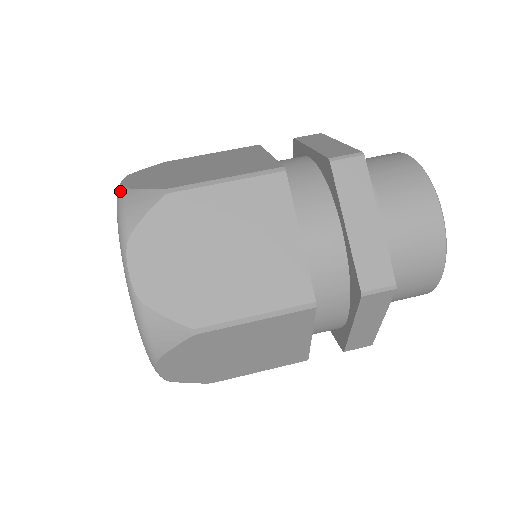
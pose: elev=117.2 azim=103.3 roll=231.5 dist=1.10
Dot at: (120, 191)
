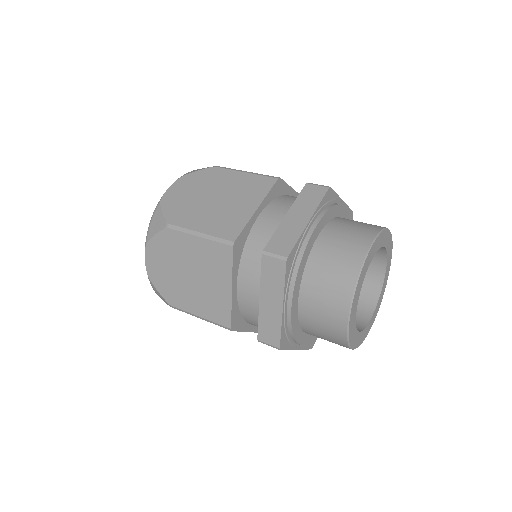
Dot at: occluded
